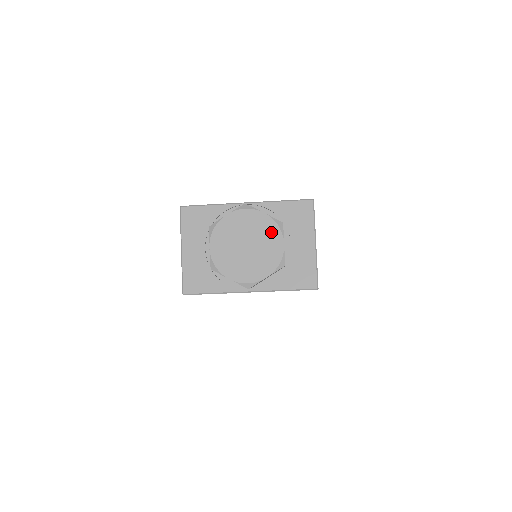
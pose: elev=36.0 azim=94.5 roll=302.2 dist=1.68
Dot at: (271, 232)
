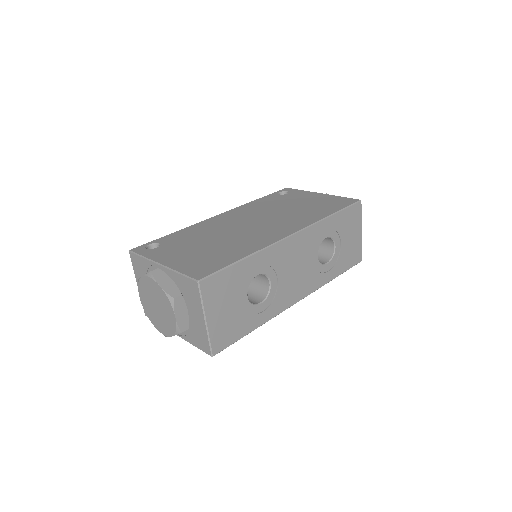
Dot at: (166, 304)
